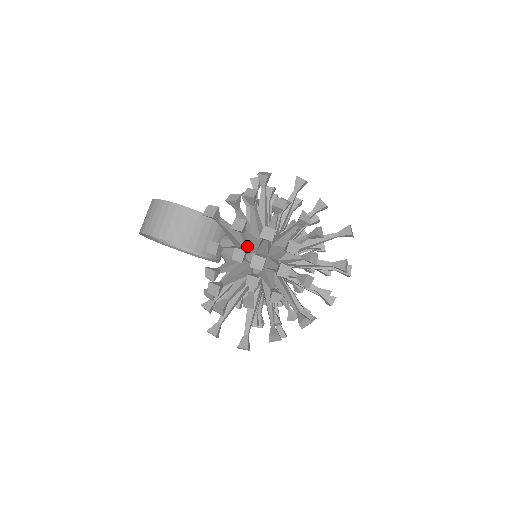
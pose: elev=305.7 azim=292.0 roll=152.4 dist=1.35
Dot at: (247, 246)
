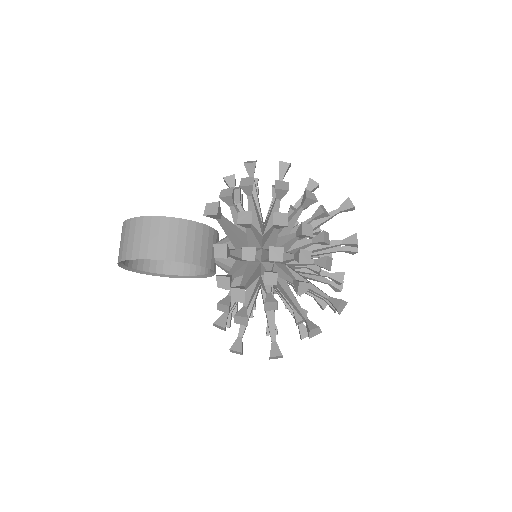
Dot at: (251, 244)
